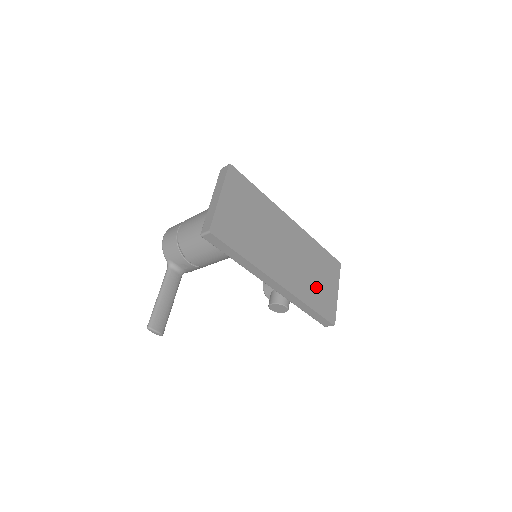
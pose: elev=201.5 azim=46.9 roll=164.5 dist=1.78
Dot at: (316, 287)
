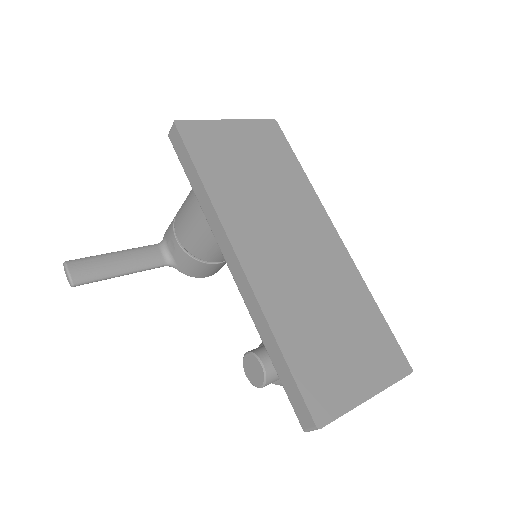
Dot at: (319, 337)
